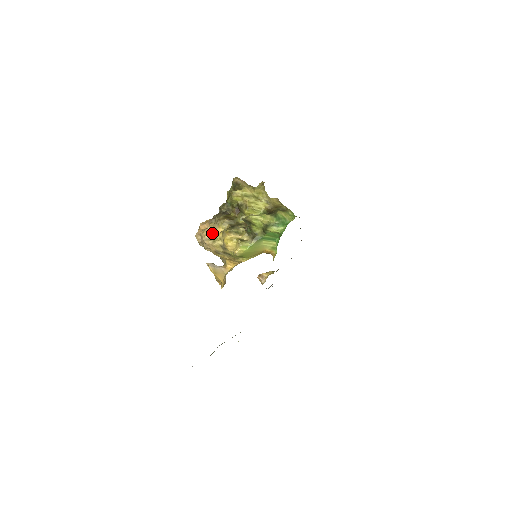
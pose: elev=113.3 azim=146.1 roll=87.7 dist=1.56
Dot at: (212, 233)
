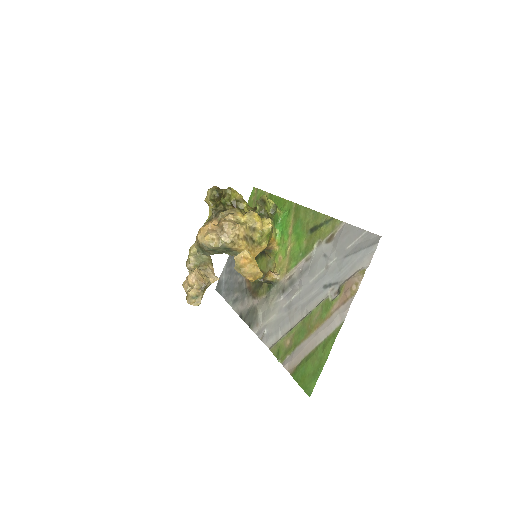
Dot at: (233, 220)
